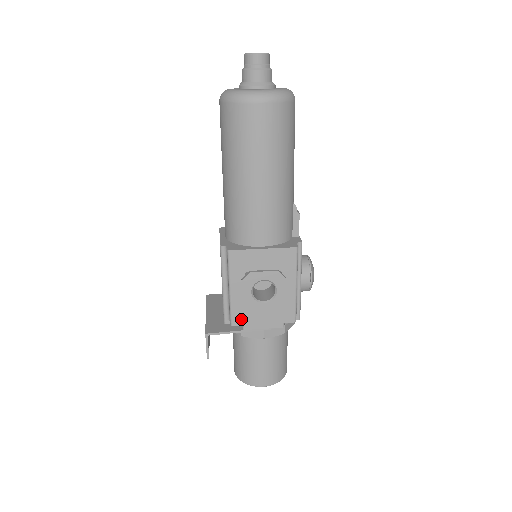
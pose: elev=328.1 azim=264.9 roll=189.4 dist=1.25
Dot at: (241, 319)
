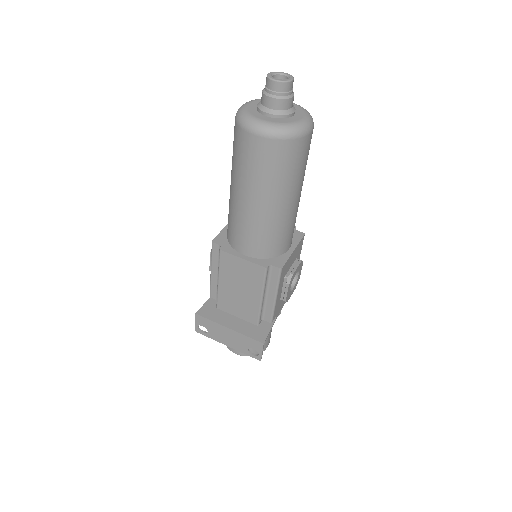
Dot at: (276, 313)
